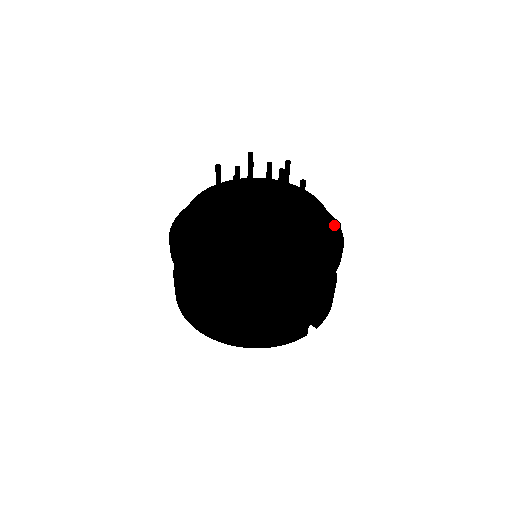
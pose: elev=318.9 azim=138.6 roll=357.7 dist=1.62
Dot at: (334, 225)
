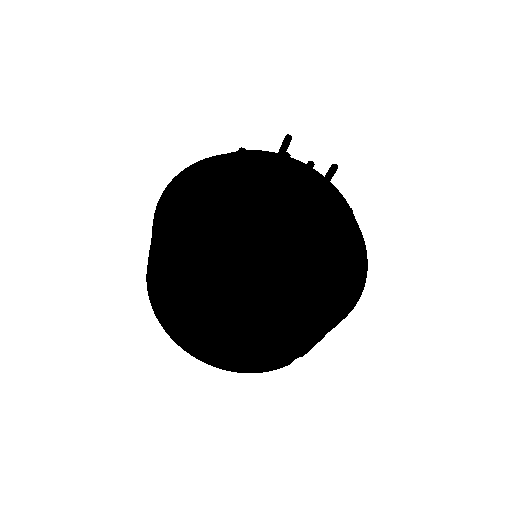
Dot at: (360, 246)
